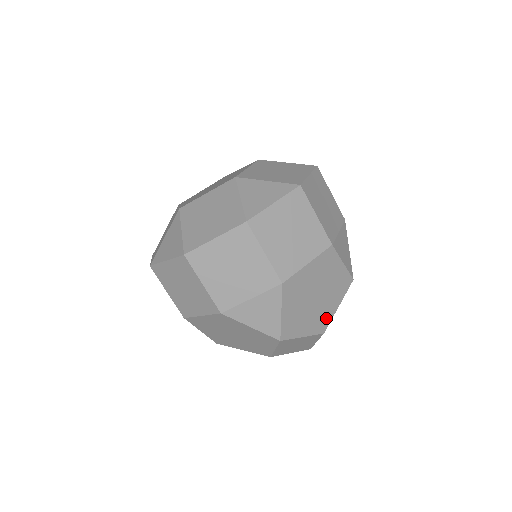
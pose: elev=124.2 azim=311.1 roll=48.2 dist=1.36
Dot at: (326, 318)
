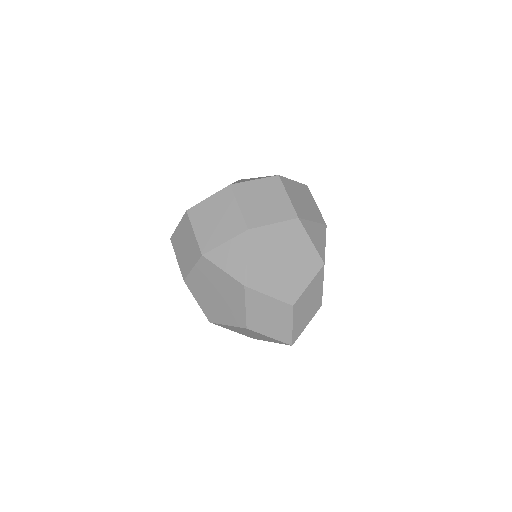
Dot at: (295, 290)
